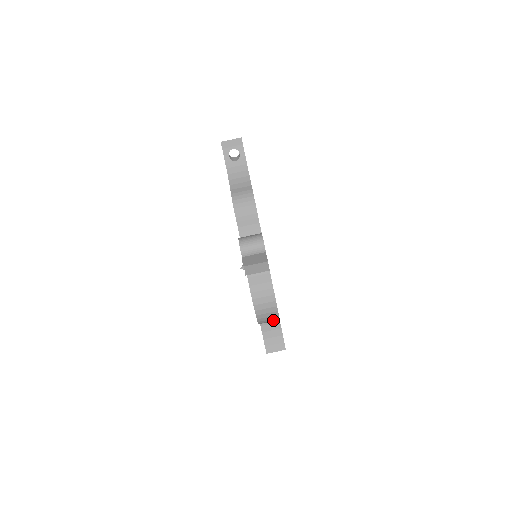
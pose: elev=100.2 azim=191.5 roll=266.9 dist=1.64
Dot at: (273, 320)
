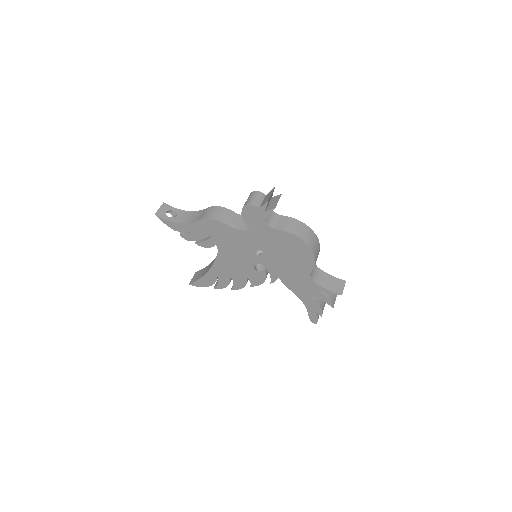
Dot at: (318, 249)
